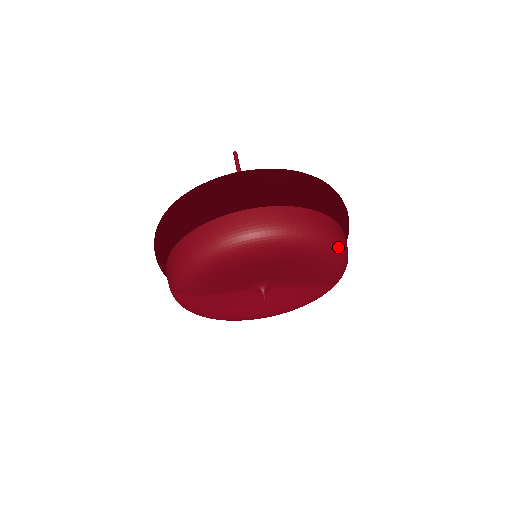
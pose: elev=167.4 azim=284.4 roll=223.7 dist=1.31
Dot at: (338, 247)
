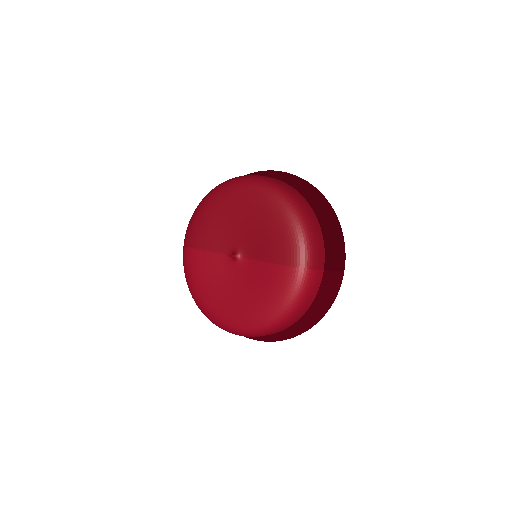
Dot at: (293, 205)
